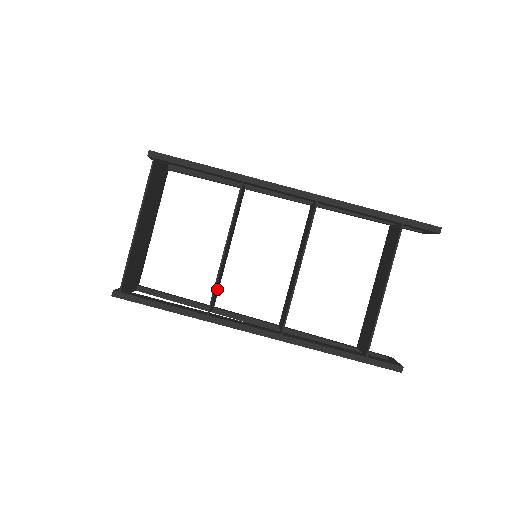
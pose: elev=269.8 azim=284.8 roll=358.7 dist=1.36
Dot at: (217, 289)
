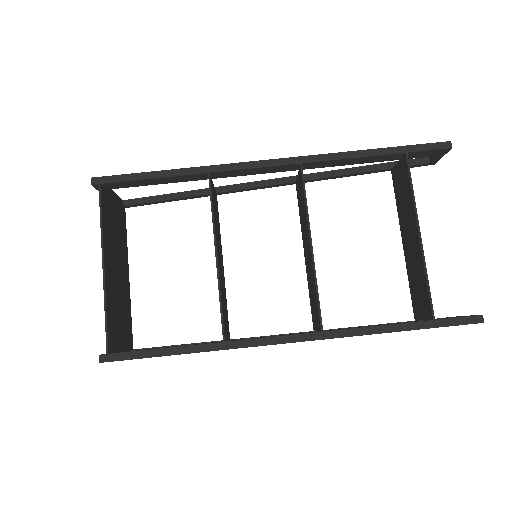
Dot at: (225, 313)
